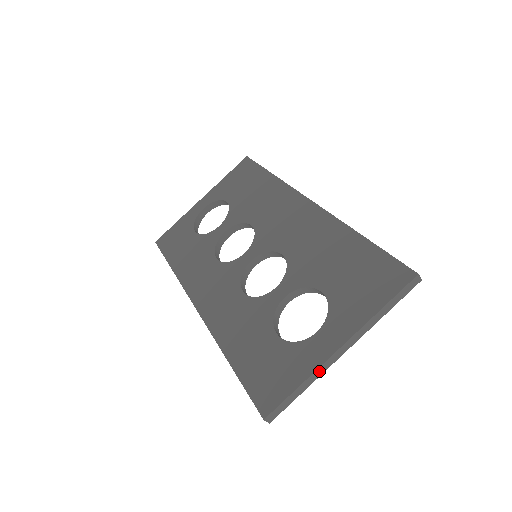
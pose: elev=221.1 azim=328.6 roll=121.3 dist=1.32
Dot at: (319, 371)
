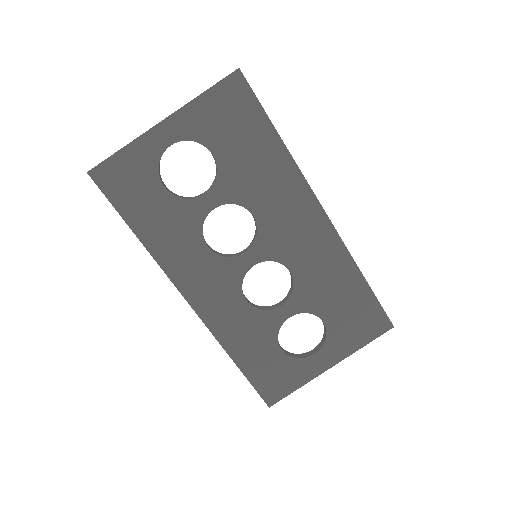
Dot at: (311, 378)
